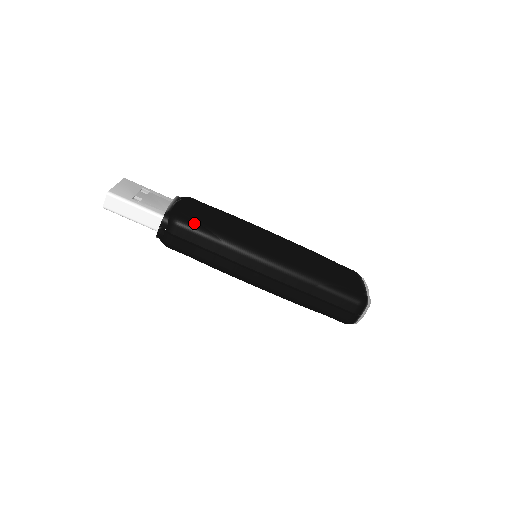
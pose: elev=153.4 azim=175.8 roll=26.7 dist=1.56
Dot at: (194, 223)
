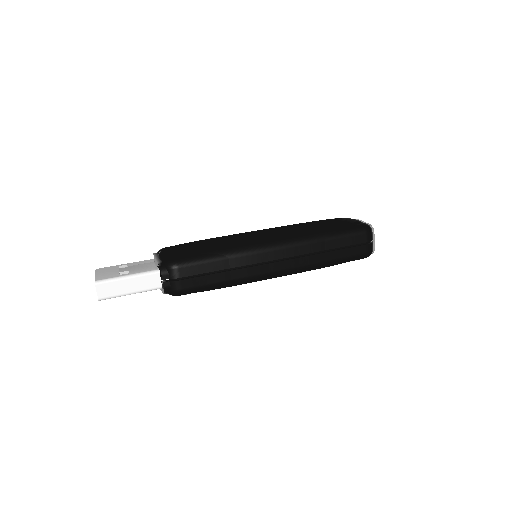
Dot at: (190, 256)
